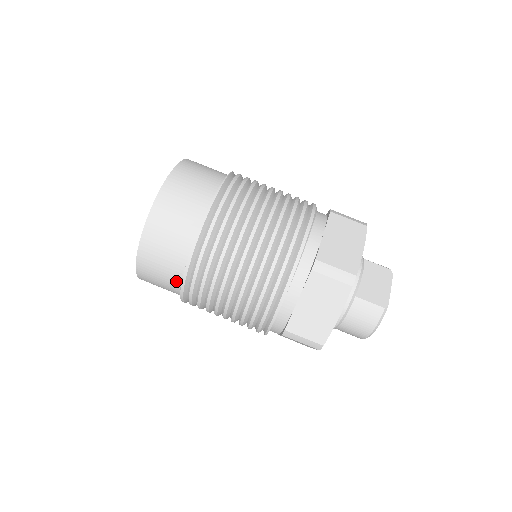
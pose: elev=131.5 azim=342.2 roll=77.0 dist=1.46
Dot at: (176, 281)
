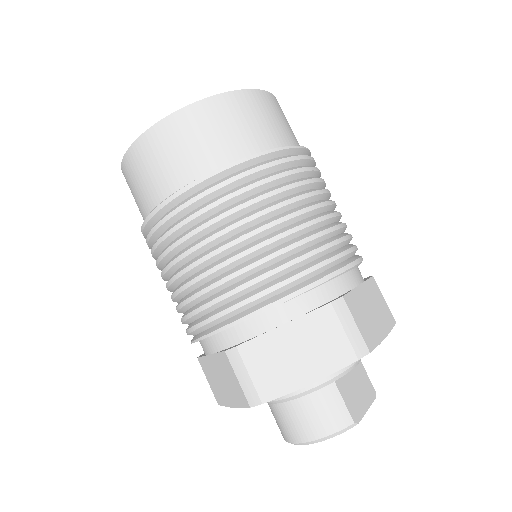
Dot at: (168, 188)
